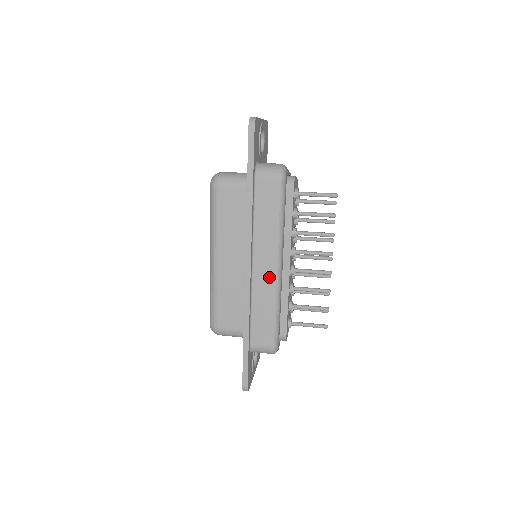
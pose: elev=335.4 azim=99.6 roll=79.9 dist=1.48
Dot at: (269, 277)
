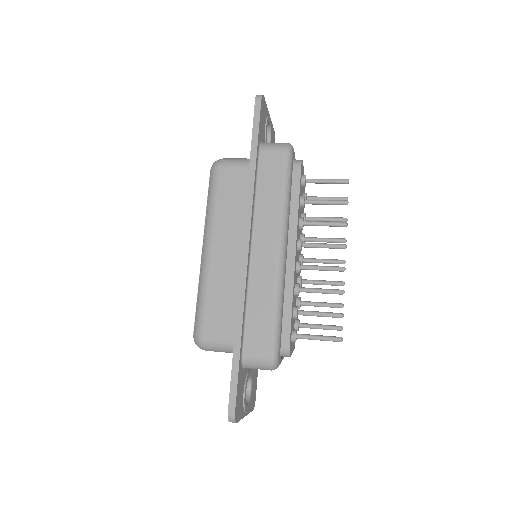
Dot at: (270, 261)
